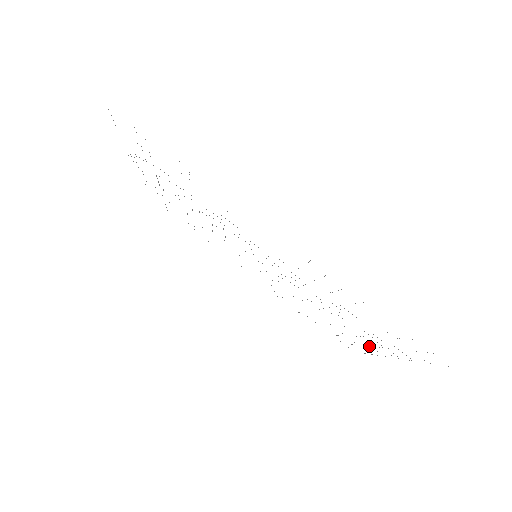
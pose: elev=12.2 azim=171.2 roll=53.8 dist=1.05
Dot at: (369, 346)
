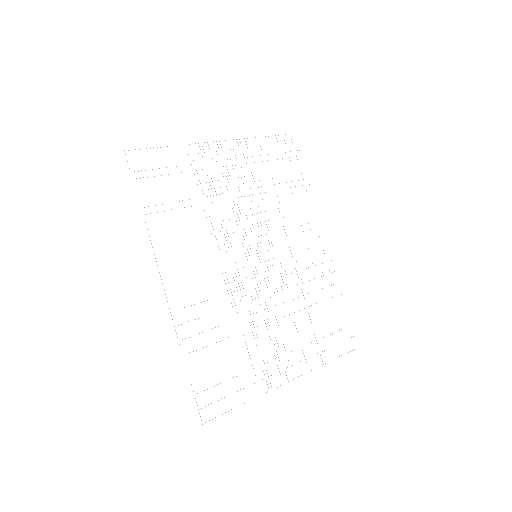
Dot at: occluded
